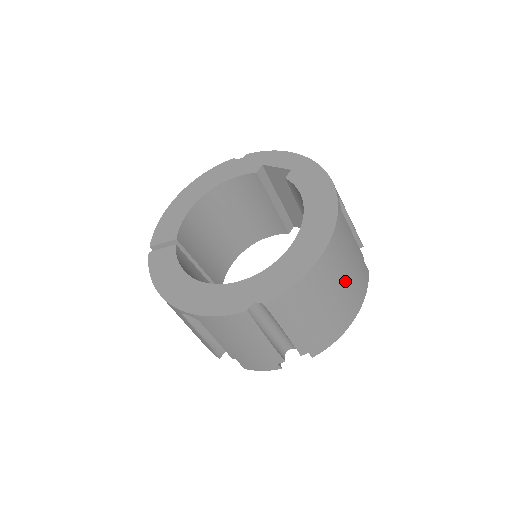
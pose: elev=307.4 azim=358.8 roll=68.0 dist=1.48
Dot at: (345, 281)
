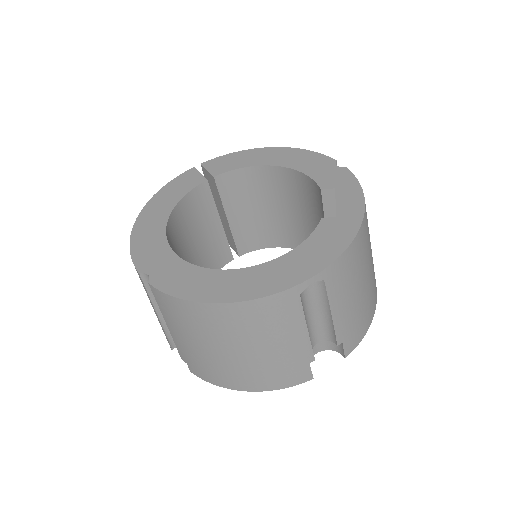
Dot at: (248, 352)
